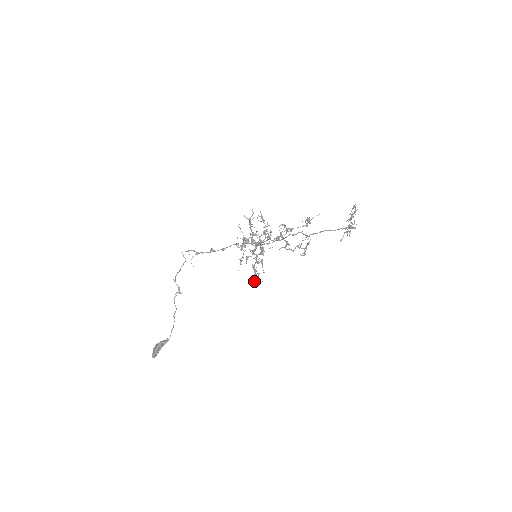
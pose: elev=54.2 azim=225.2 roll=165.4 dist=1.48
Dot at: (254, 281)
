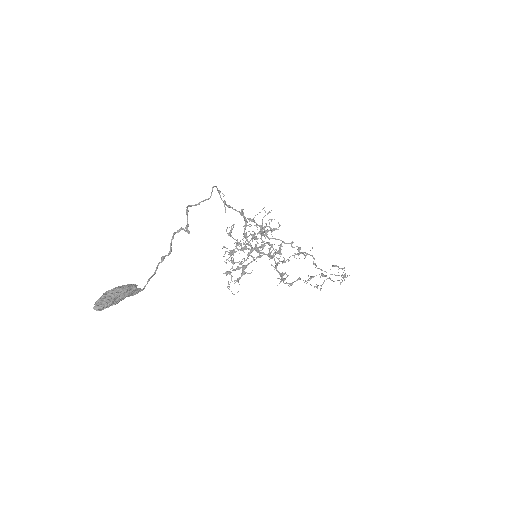
Dot at: occluded
